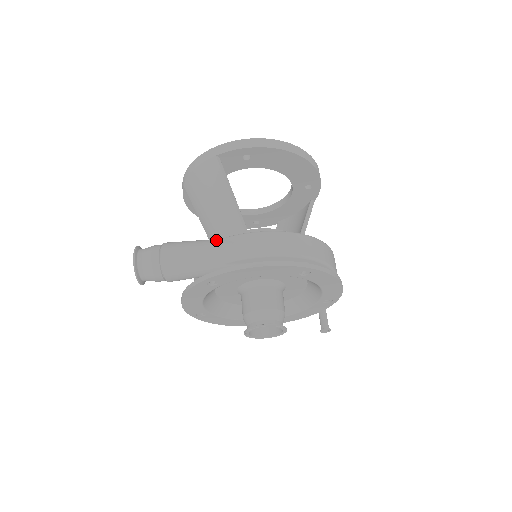
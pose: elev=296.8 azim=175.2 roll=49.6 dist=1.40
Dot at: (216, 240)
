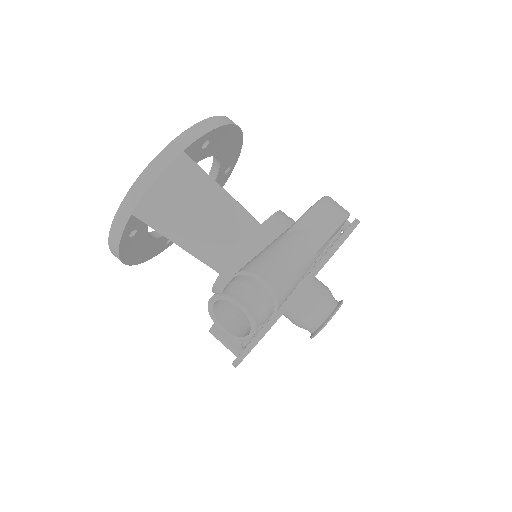
Dot at: (287, 236)
